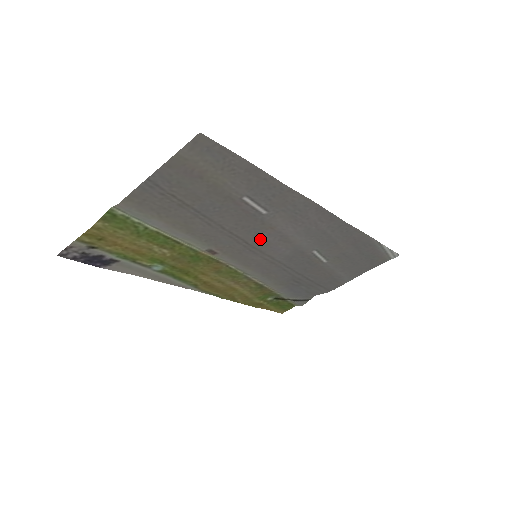
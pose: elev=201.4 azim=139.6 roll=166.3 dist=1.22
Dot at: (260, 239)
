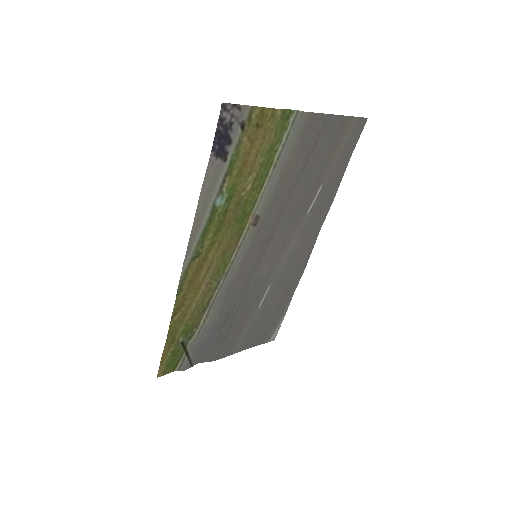
Dot at: (278, 237)
